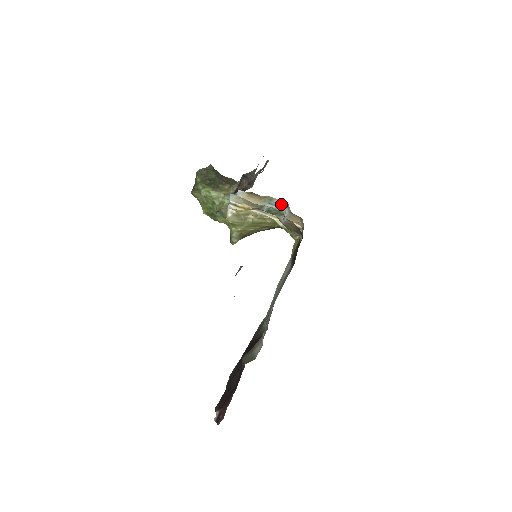
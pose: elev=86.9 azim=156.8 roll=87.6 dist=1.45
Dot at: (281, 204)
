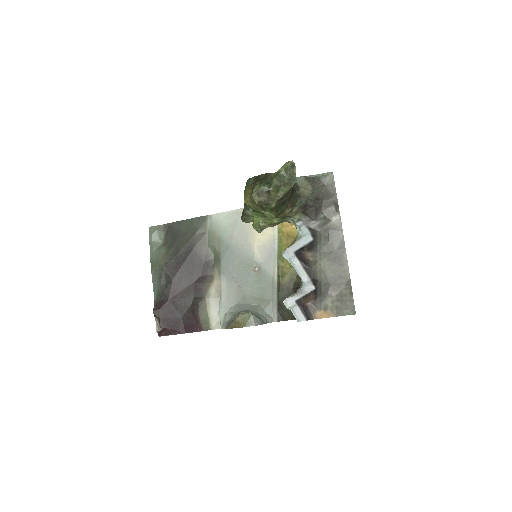
Dot at: occluded
